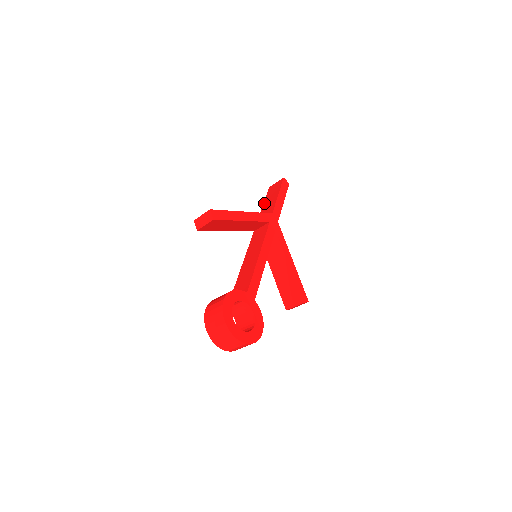
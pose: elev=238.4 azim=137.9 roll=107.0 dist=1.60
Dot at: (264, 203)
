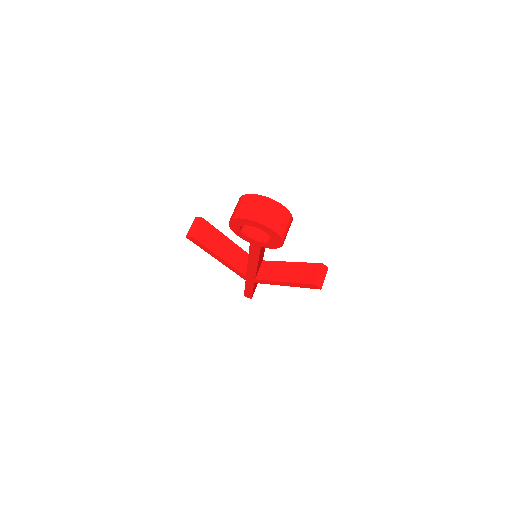
Dot at: occluded
